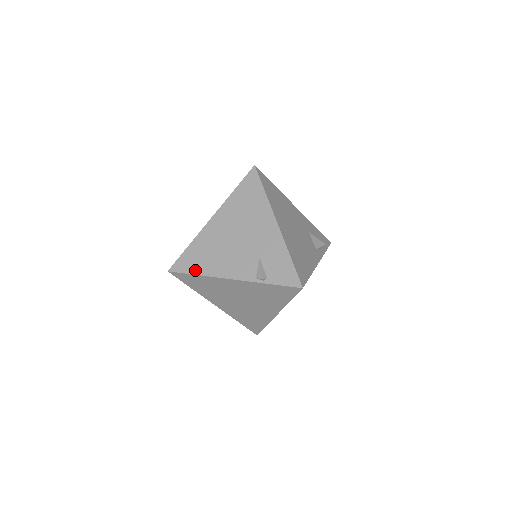
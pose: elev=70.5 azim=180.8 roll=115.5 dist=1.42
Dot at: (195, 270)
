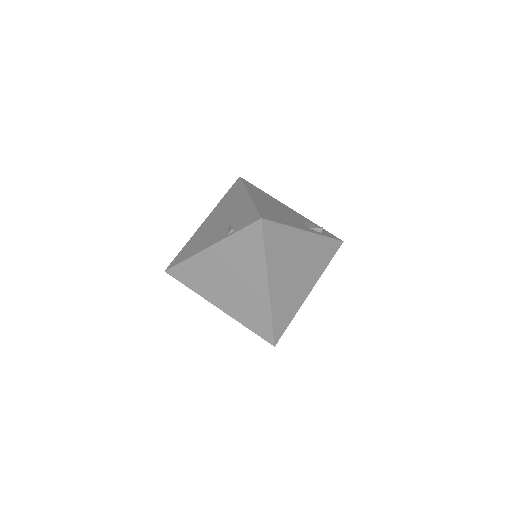
Dot at: (183, 258)
